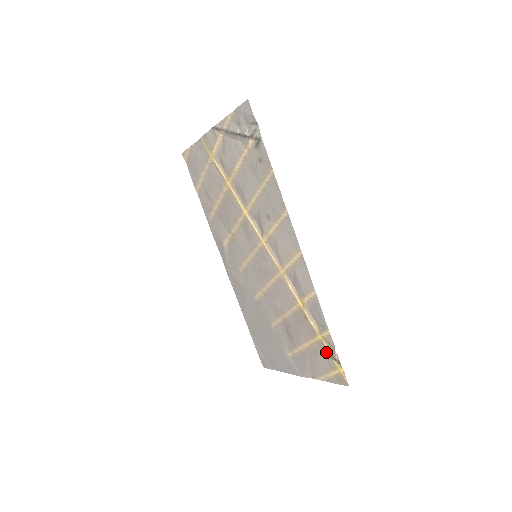
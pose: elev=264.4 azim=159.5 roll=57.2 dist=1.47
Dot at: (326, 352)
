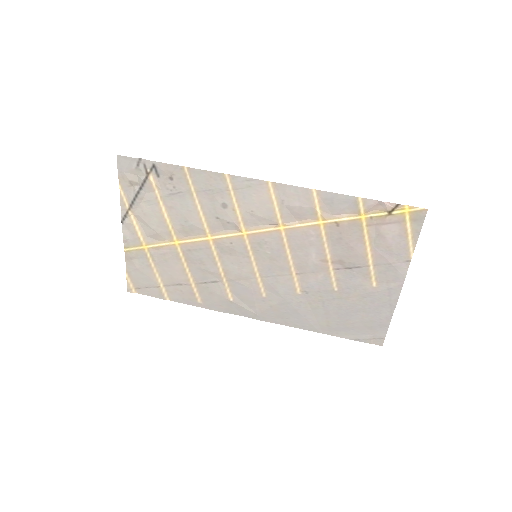
Dot at: (382, 219)
